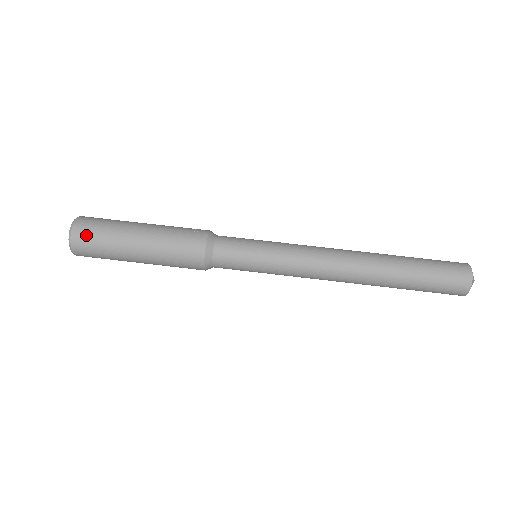
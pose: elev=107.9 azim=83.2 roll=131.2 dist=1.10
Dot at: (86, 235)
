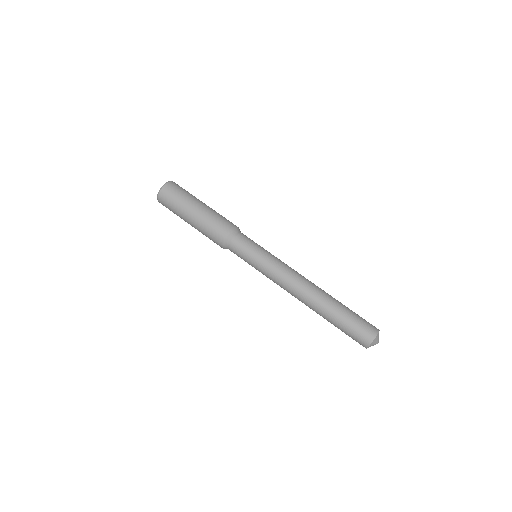
Dot at: (175, 187)
